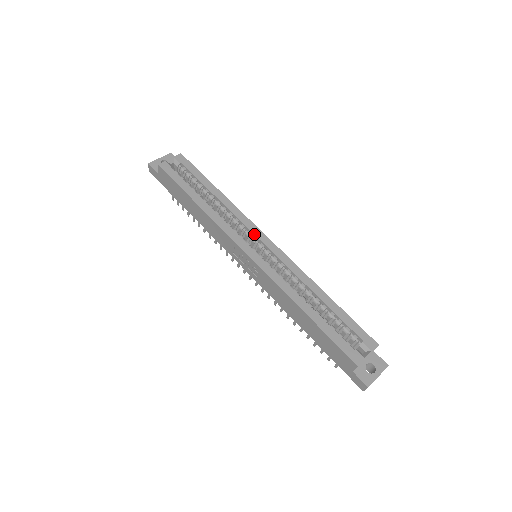
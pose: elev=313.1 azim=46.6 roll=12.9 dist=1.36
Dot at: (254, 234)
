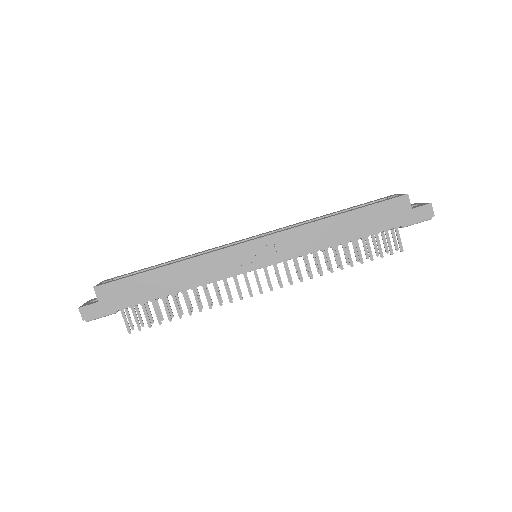
Dot at: (236, 242)
